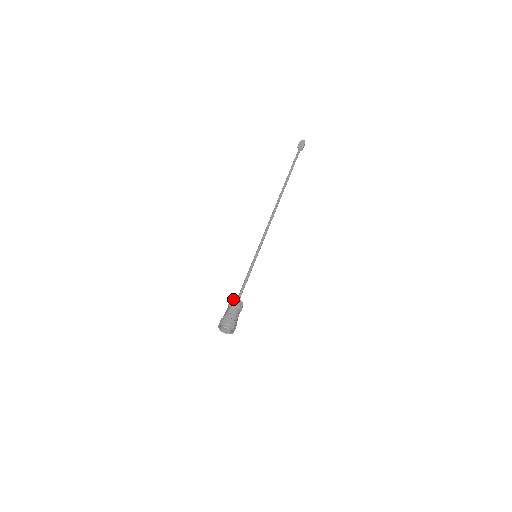
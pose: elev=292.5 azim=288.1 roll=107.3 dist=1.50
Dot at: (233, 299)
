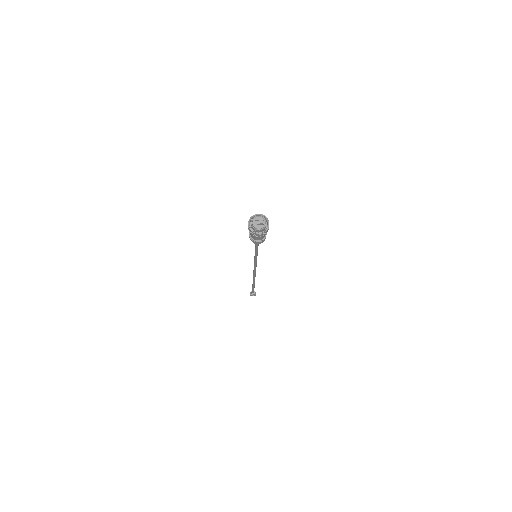
Dot at: occluded
